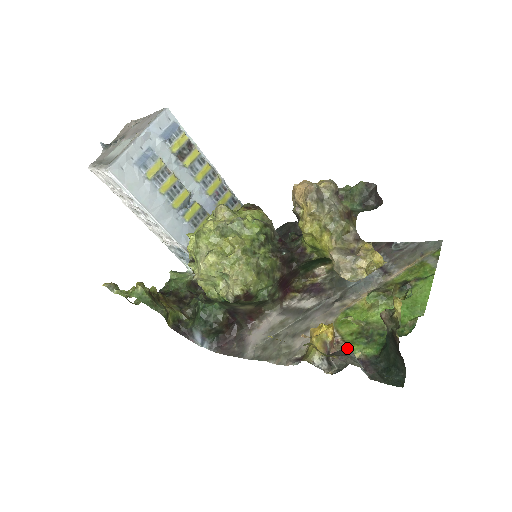
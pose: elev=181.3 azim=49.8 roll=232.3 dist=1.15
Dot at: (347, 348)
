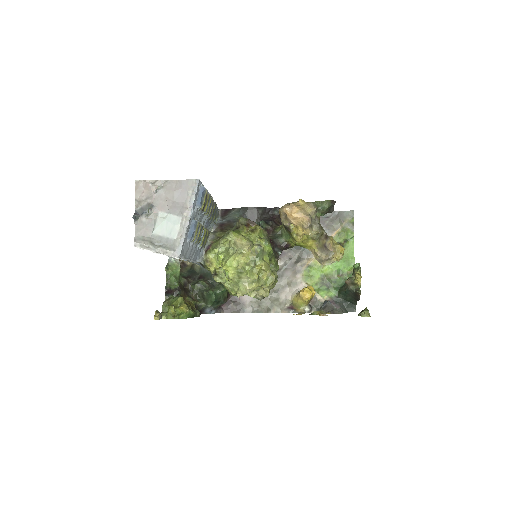
Dot at: (330, 303)
